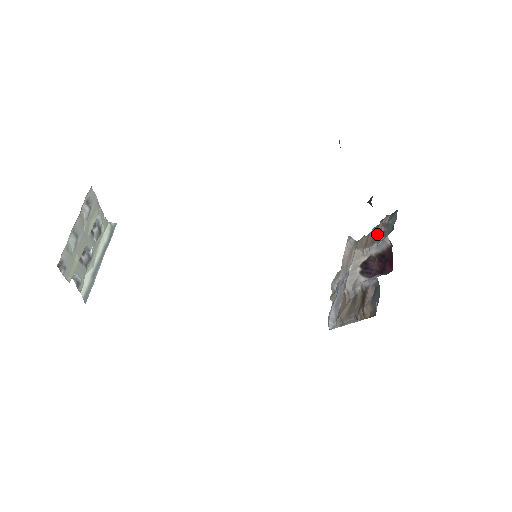
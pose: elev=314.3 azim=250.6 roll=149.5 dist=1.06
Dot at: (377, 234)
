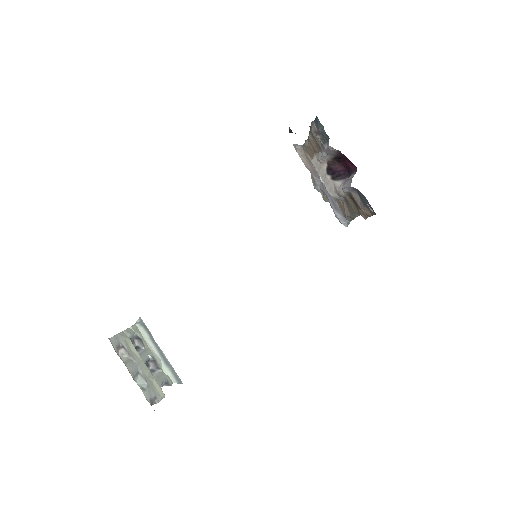
Dot at: (317, 141)
